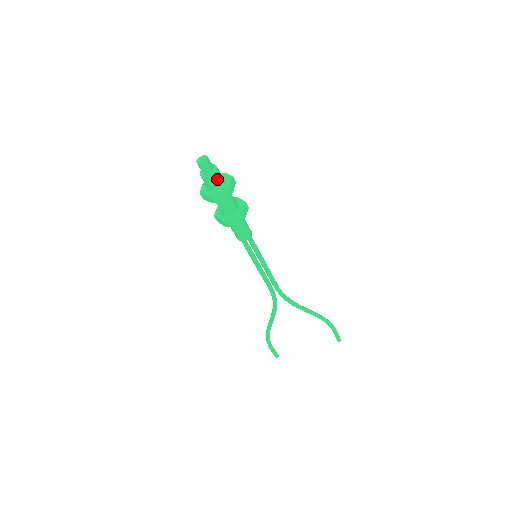
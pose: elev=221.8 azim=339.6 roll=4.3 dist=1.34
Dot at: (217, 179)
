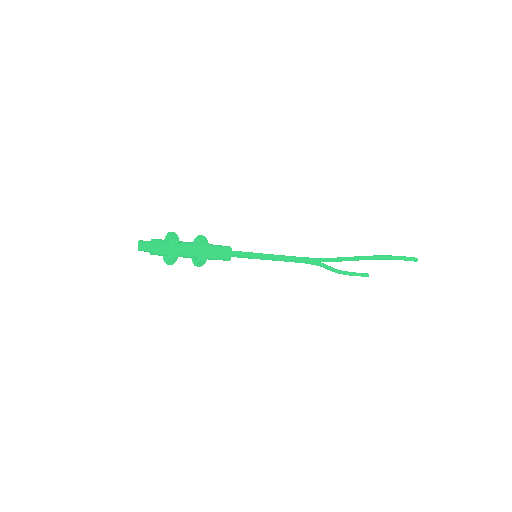
Dot at: (160, 252)
